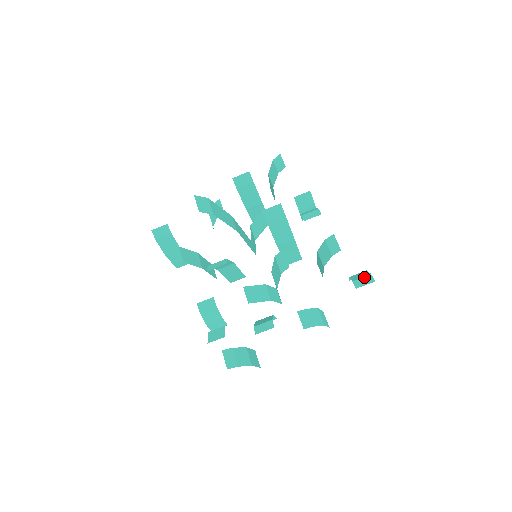
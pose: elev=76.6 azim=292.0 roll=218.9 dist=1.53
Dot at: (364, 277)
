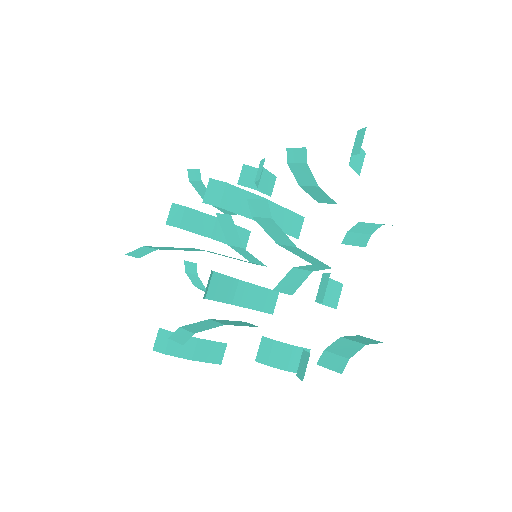
Dot at: (355, 140)
